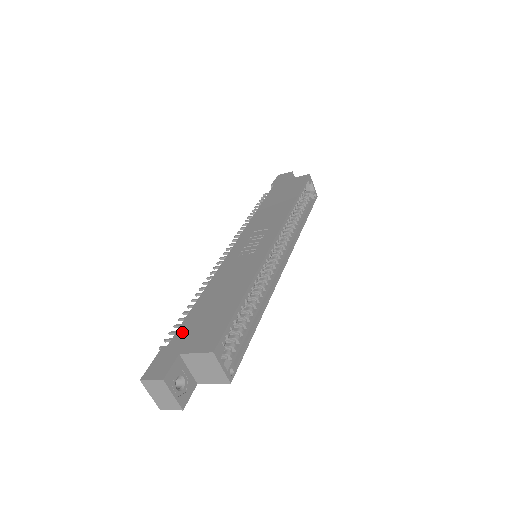
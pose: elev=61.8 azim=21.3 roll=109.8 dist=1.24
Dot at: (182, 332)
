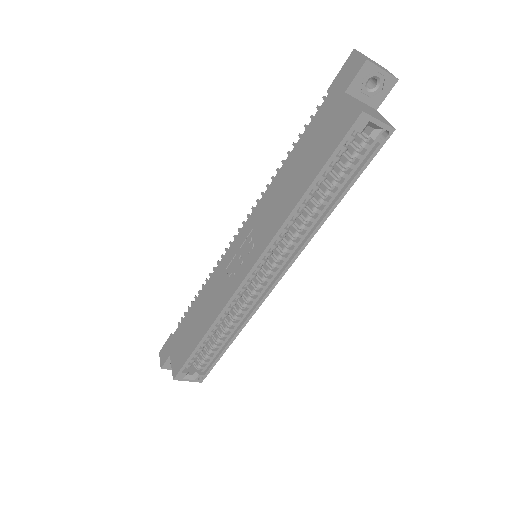
Dot at: (178, 333)
